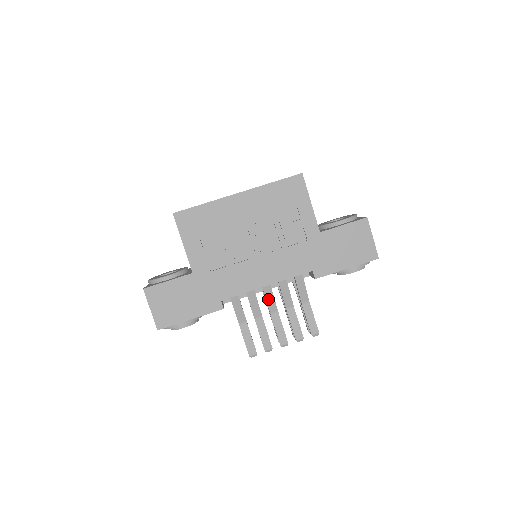
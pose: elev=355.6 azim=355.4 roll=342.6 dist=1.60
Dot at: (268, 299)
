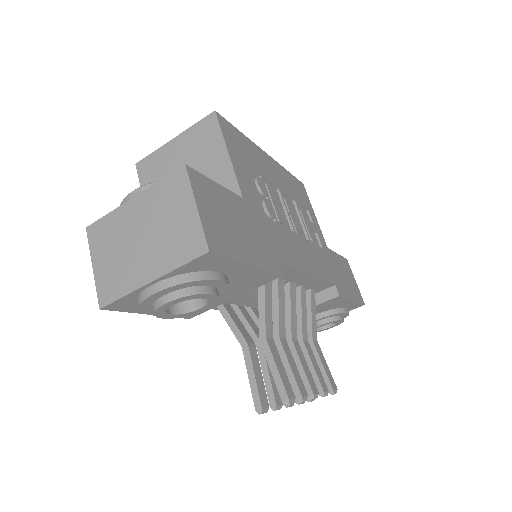
Dot at: (292, 310)
